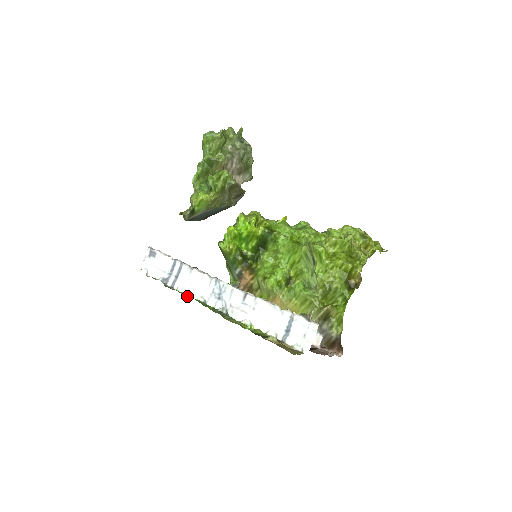
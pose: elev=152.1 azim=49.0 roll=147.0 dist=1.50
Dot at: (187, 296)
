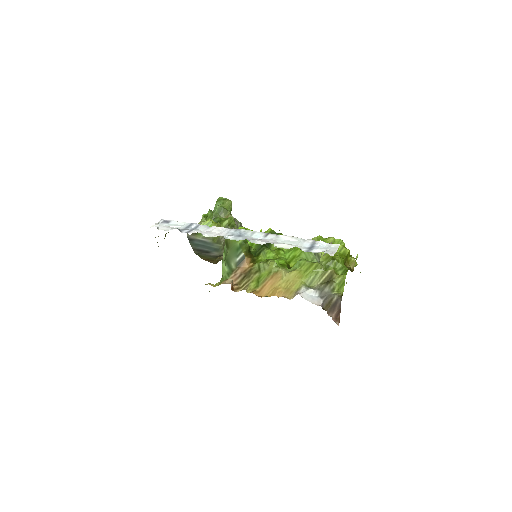
Dot at: occluded
